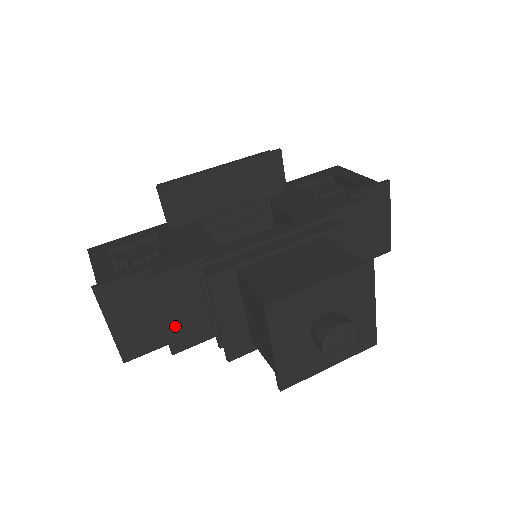
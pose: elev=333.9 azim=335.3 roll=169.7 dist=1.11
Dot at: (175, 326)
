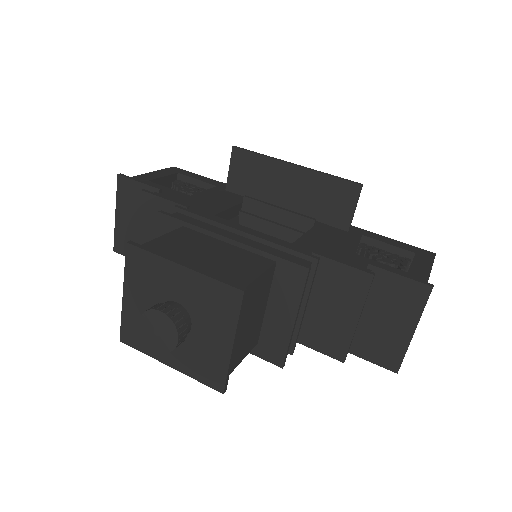
Dot at: occluded
